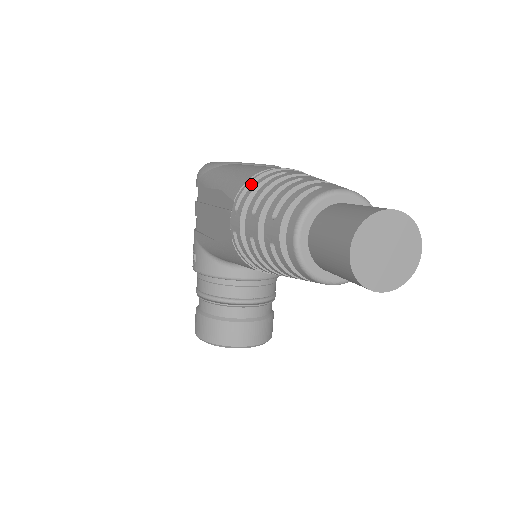
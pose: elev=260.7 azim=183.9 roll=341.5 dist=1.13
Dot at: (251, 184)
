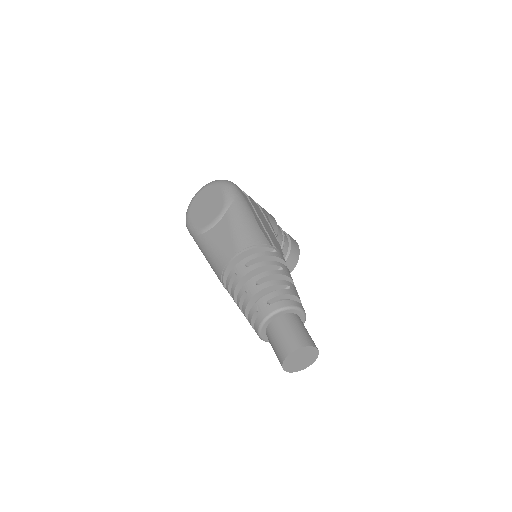
Dot at: (224, 279)
